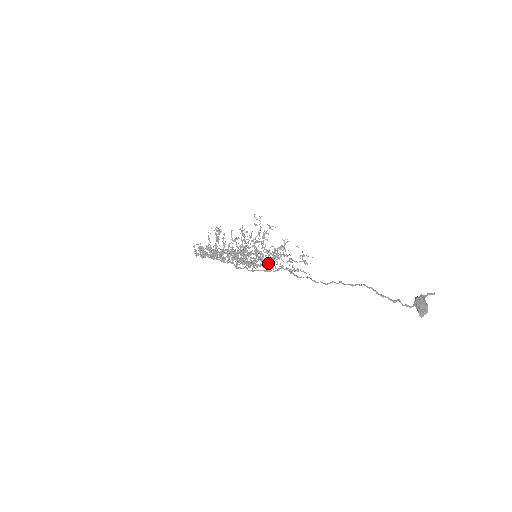
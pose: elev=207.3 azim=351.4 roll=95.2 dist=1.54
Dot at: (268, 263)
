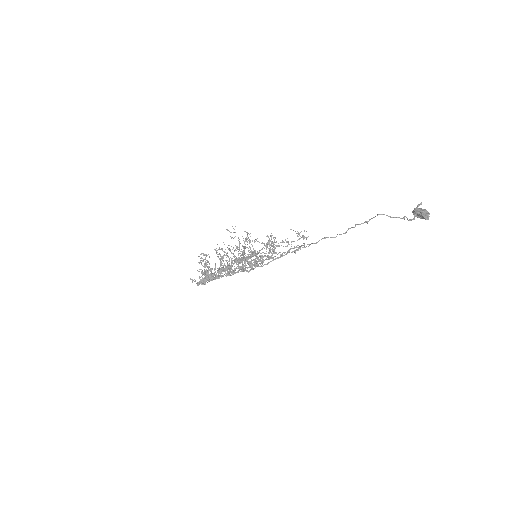
Dot at: occluded
